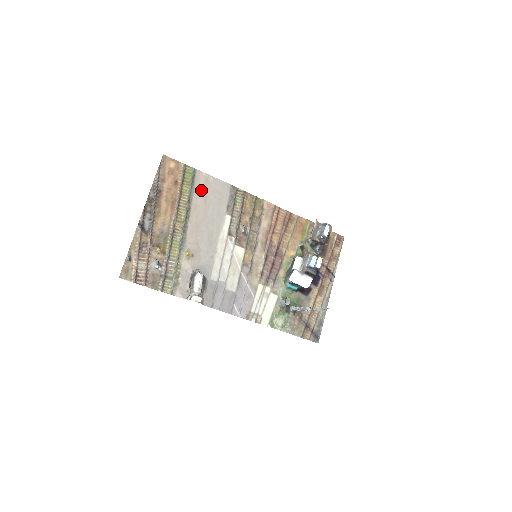
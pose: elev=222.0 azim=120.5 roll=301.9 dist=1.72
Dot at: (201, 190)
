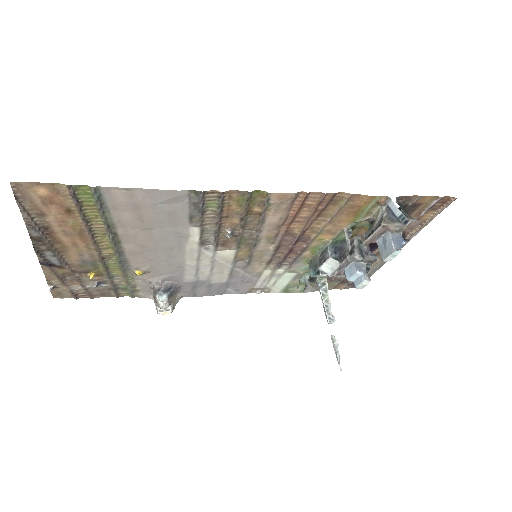
Dot at: (125, 210)
